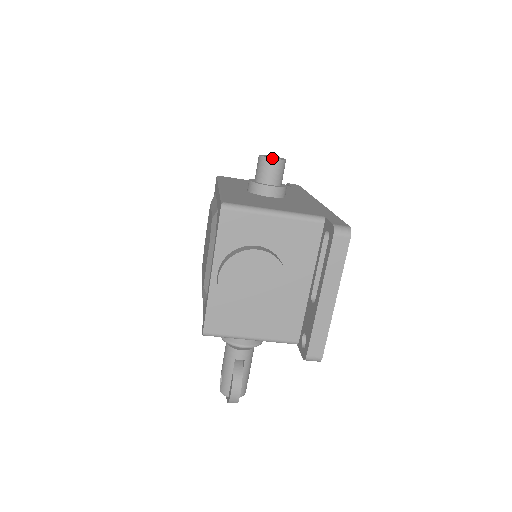
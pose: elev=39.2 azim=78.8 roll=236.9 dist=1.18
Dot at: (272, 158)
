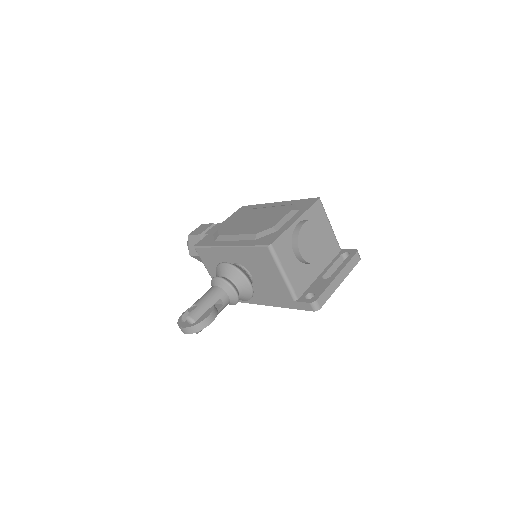
Dot at: occluded
